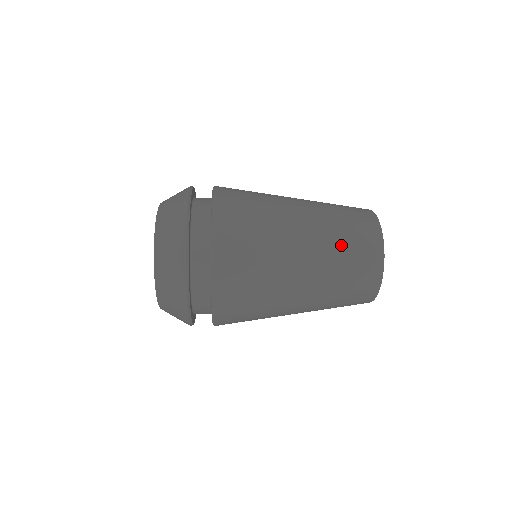
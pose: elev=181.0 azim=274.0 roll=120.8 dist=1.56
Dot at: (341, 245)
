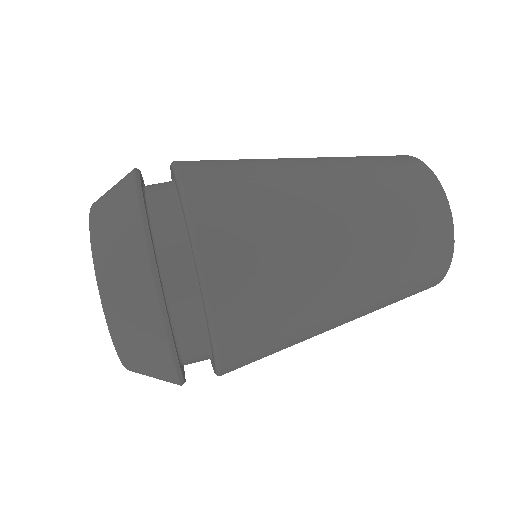
Dot at: occluded
